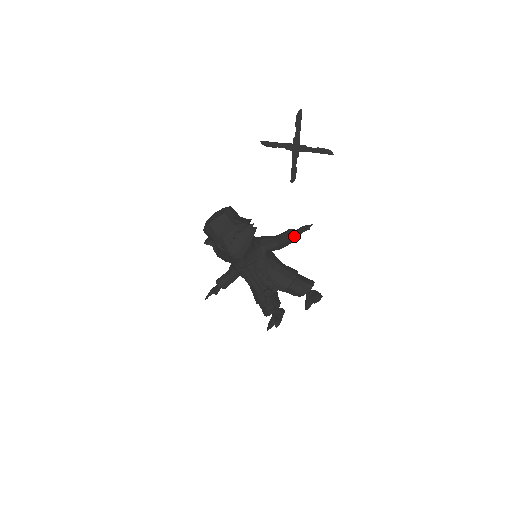
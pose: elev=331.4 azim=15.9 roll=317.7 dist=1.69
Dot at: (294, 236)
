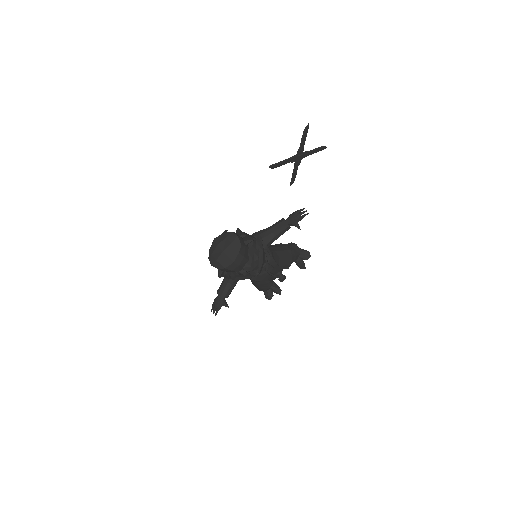
Dot at: (296, 225)
